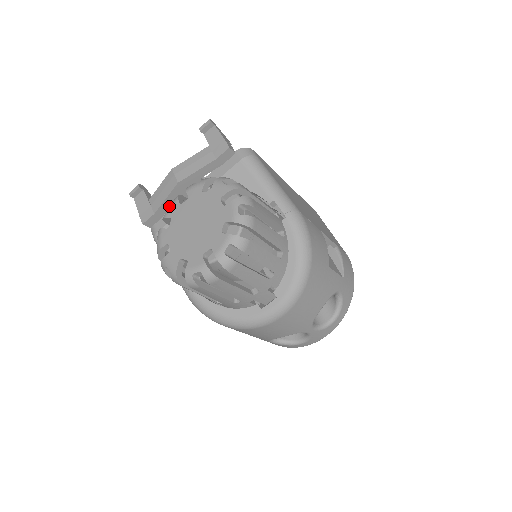
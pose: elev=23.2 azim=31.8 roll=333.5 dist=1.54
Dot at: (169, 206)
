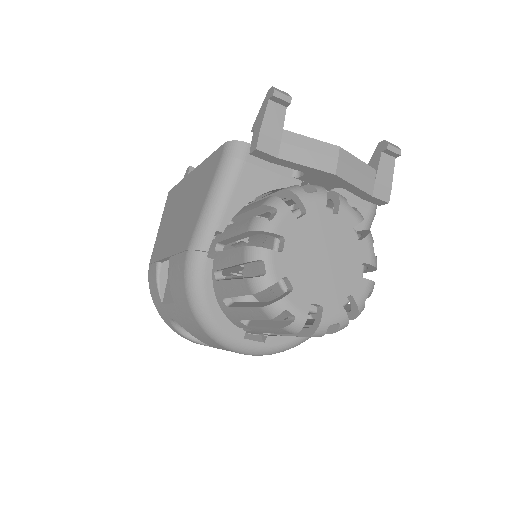
Dot at: (293, 167)
